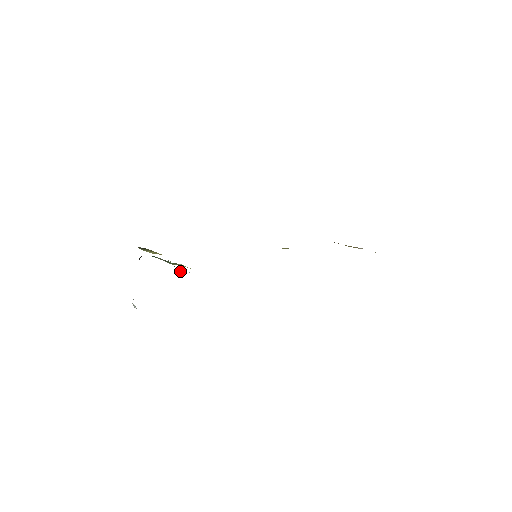
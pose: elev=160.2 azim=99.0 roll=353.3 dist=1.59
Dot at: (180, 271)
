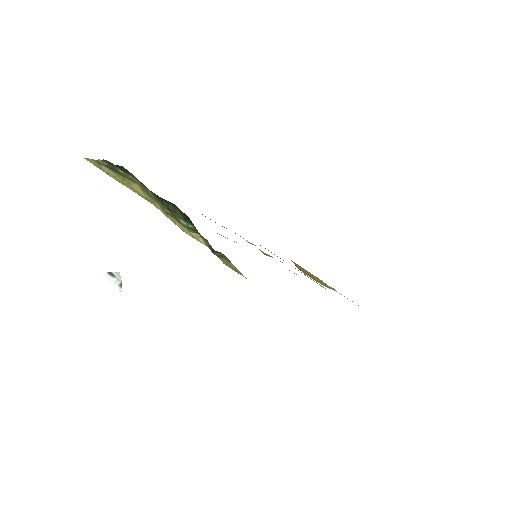
Dot at: (217, 254)
